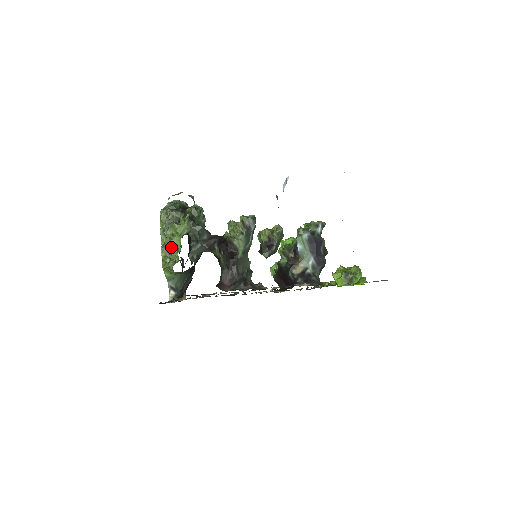
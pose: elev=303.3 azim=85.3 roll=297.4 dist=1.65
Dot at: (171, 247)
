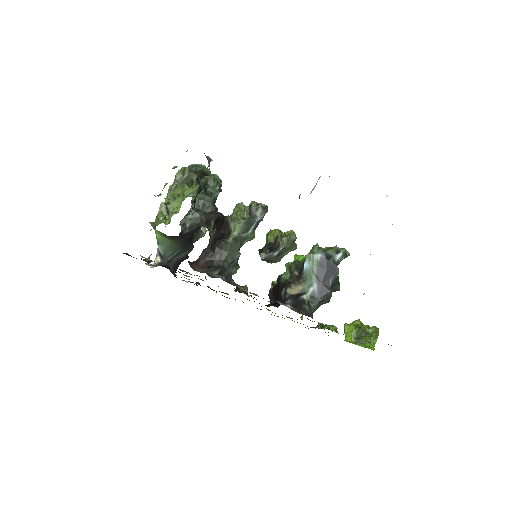
Dot at: (171, 207)
